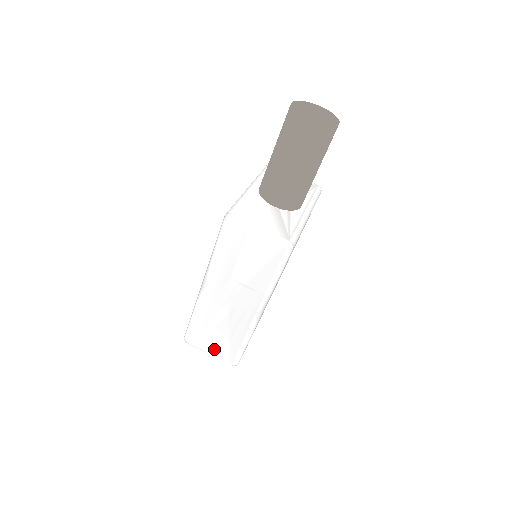
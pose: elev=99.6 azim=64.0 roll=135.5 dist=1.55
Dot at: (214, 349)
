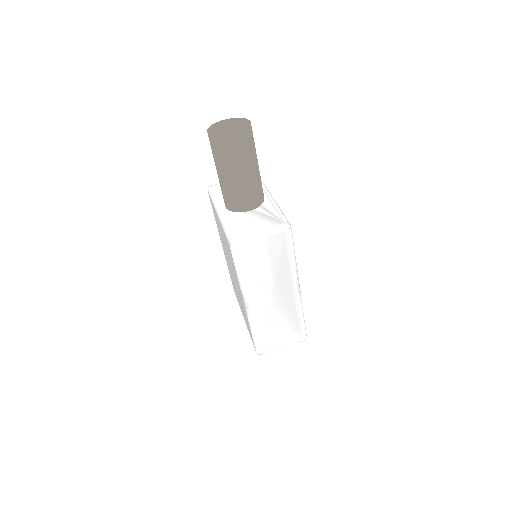
Dot at: (284, 341)
